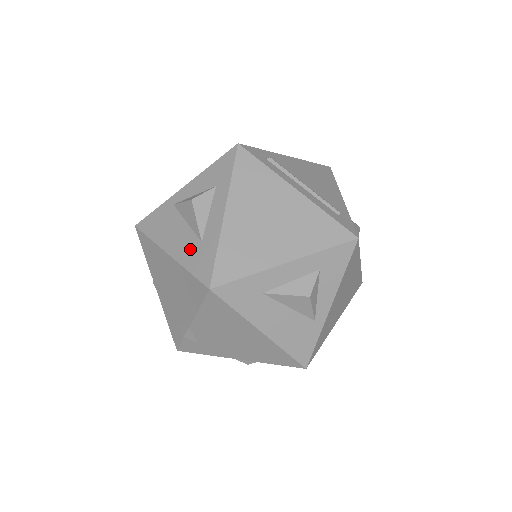
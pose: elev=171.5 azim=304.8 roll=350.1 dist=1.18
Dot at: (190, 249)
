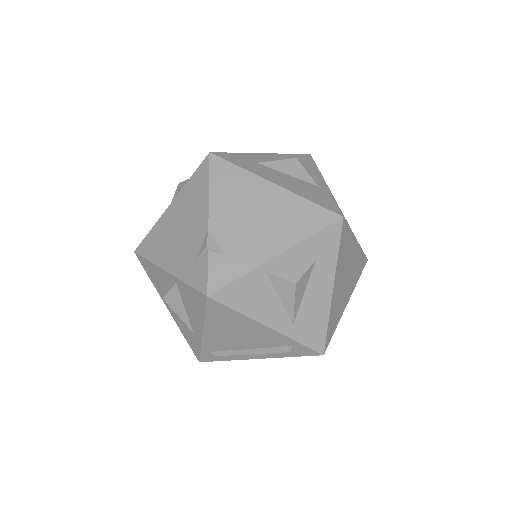
Dot at: occluded
